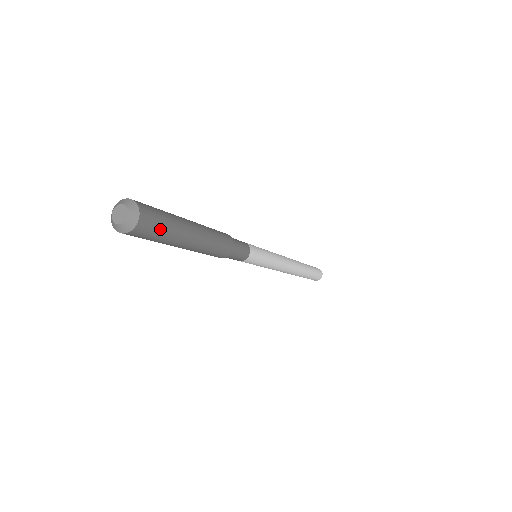
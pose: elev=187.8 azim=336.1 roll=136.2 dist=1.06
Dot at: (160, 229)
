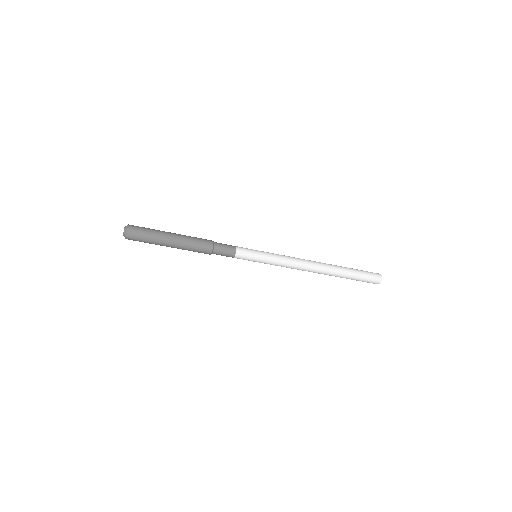
Dot at: (143, 233)
